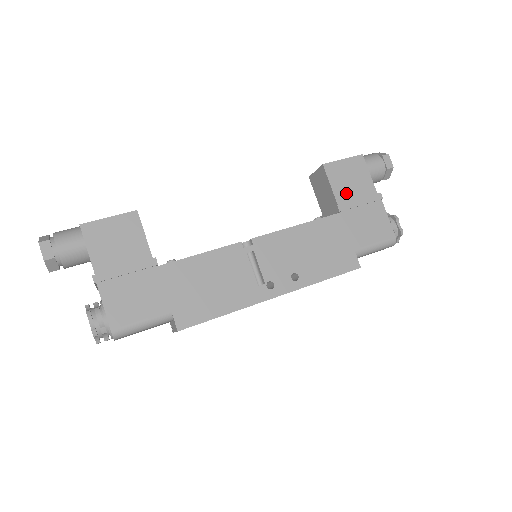
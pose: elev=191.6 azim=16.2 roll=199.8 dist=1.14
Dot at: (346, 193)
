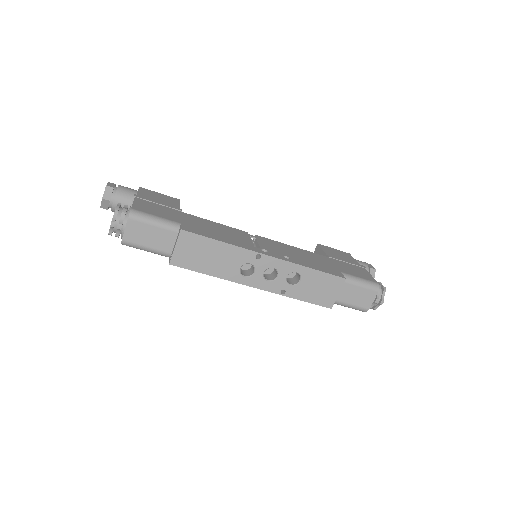
Dot at: occluded
